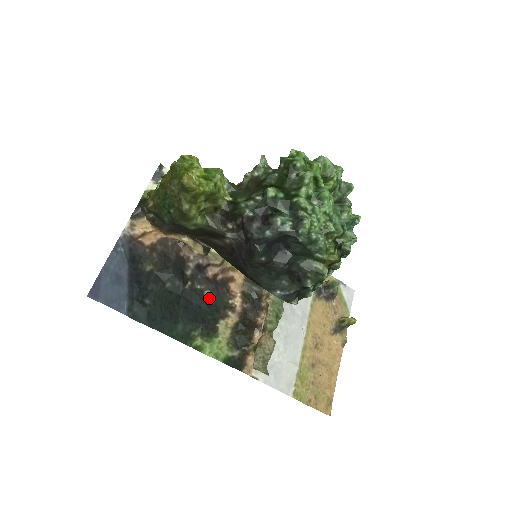
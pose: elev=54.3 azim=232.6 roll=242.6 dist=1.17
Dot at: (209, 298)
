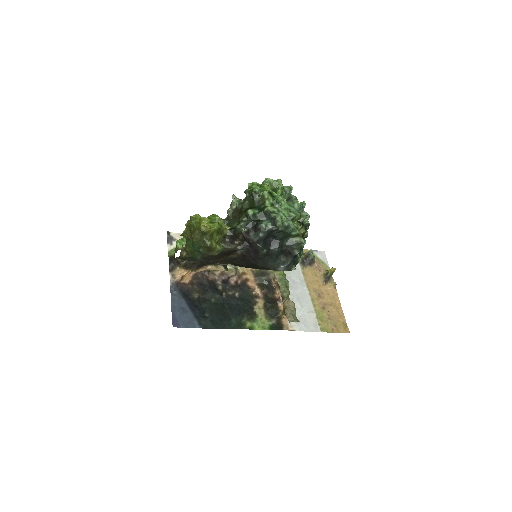
Dot at: (240, 297)
